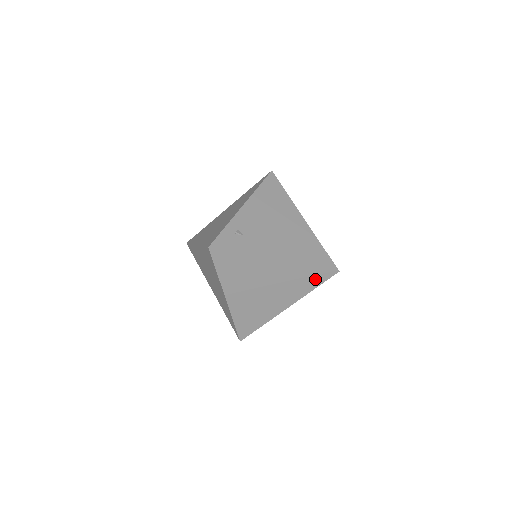
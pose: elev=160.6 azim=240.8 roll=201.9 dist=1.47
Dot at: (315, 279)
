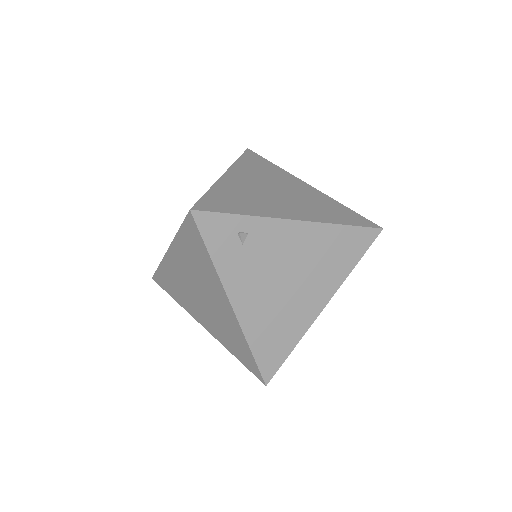
Dot at: (243, 356)
